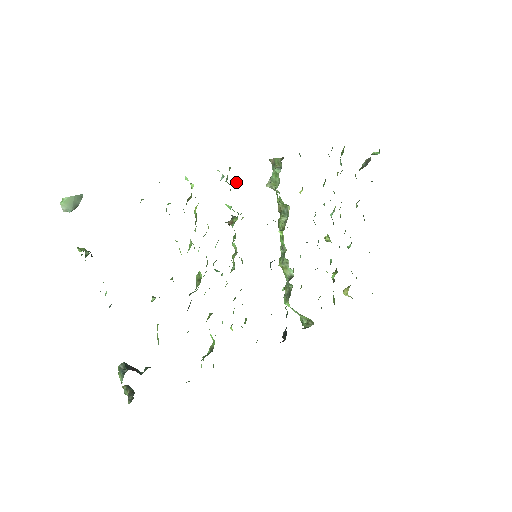
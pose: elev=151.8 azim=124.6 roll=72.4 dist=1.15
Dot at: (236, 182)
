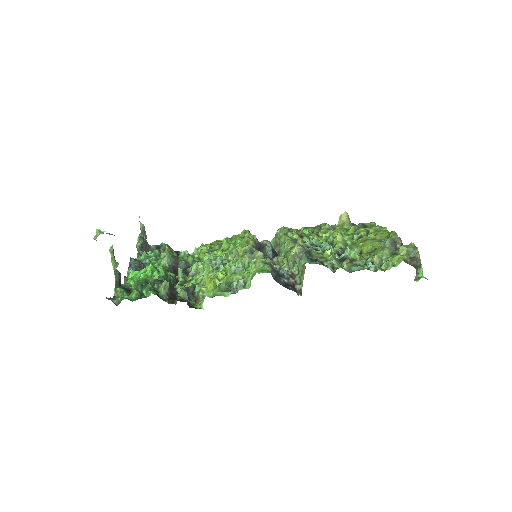
Dot at: occluded
